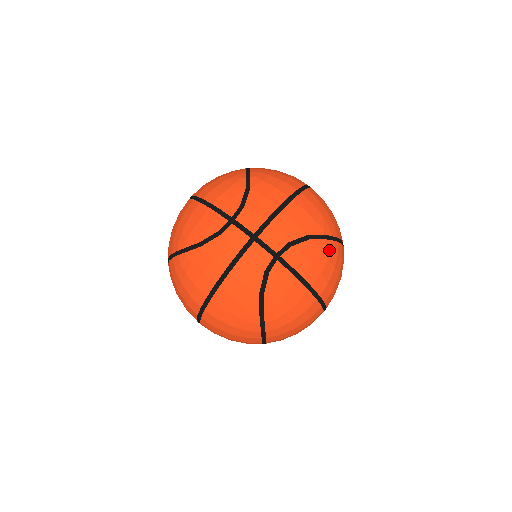
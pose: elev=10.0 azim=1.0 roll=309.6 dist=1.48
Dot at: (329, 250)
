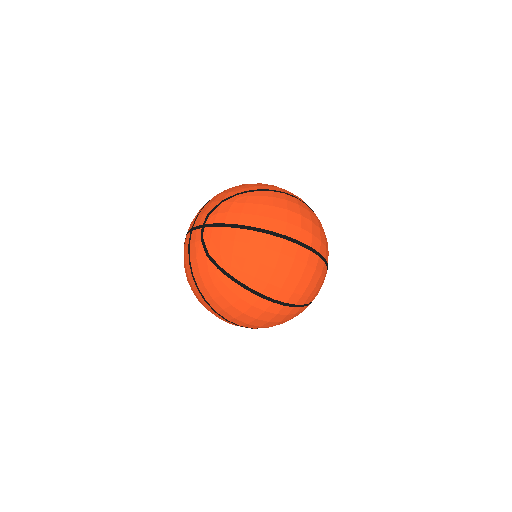
Dot at: (245, 198)
